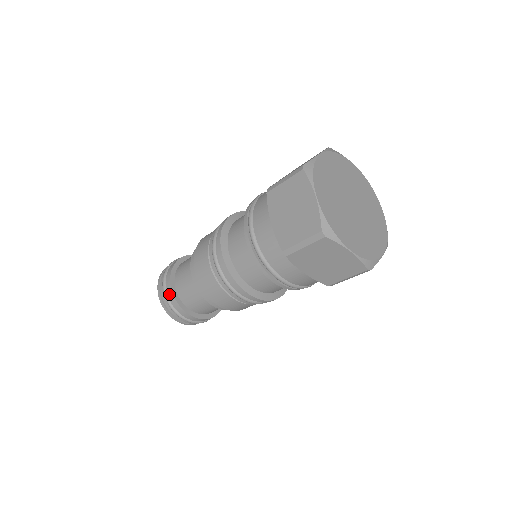
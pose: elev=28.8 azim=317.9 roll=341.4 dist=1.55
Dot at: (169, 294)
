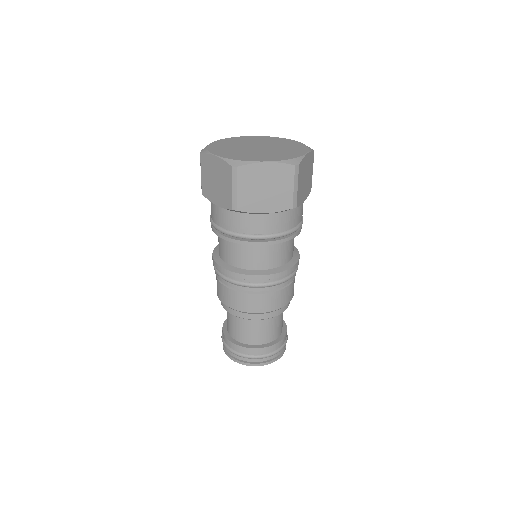
Dot at: (231, 346)
